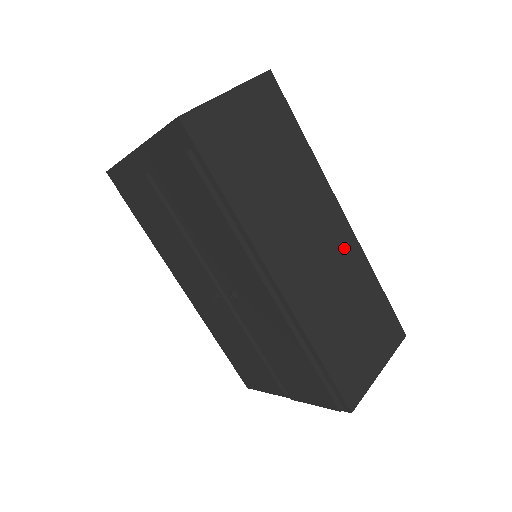
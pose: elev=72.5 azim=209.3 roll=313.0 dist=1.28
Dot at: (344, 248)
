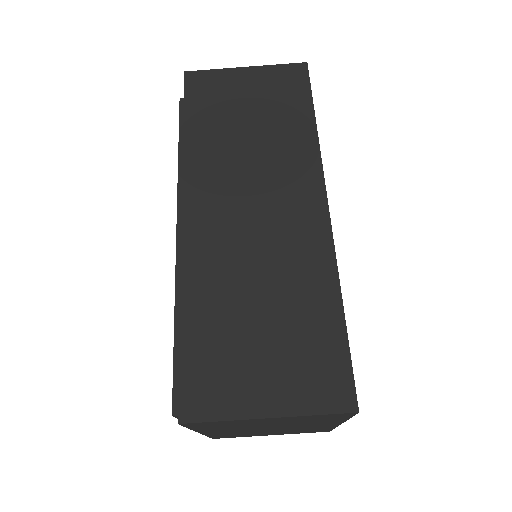
Dot at: (303, 235)
